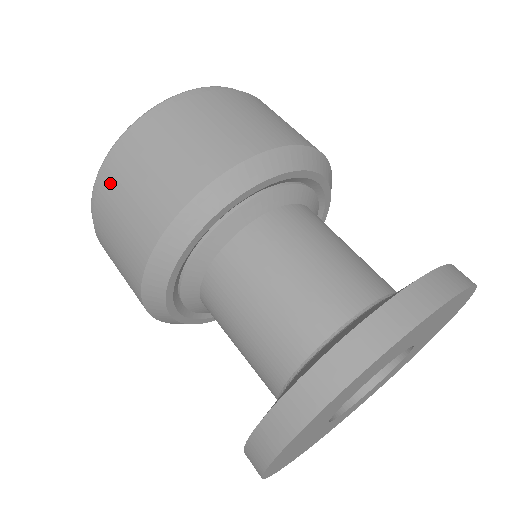
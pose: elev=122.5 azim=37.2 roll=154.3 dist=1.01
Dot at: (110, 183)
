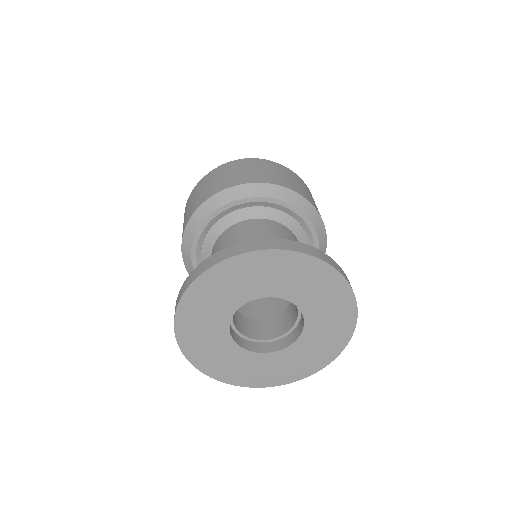
Dot at: (250, 162)
